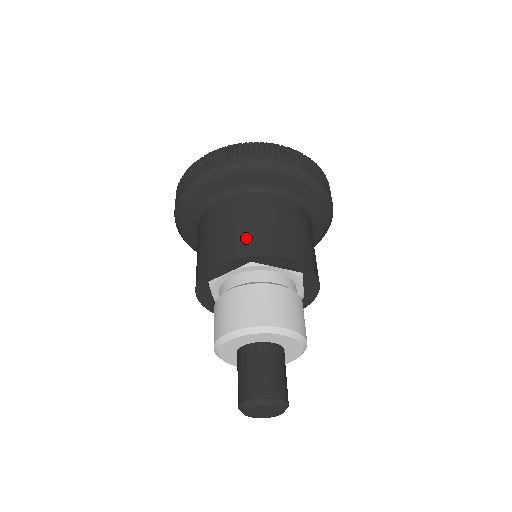
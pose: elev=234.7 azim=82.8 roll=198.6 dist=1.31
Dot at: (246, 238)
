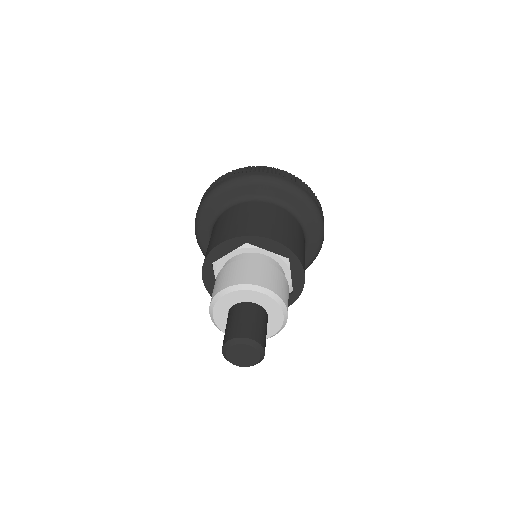
Dot at: (244, 226)
